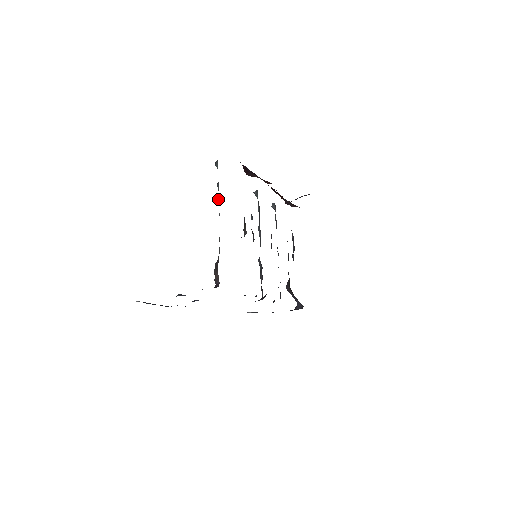
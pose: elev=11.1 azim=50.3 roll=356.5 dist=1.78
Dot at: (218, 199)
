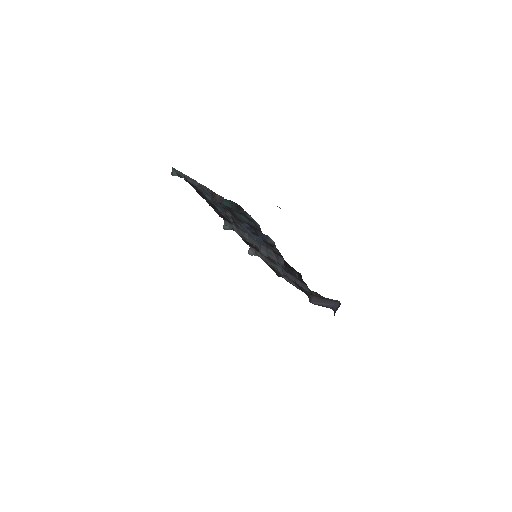
Dot at: (186, 177)
